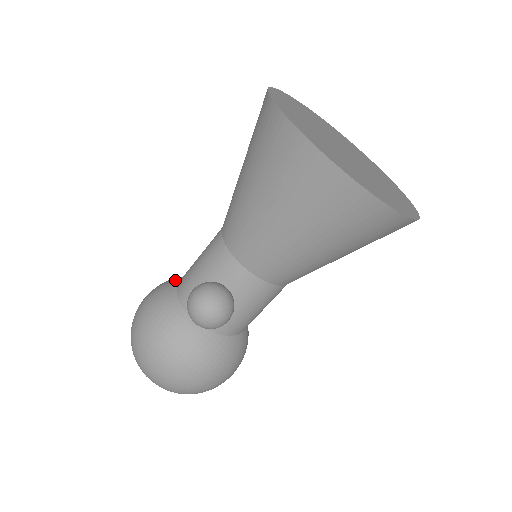
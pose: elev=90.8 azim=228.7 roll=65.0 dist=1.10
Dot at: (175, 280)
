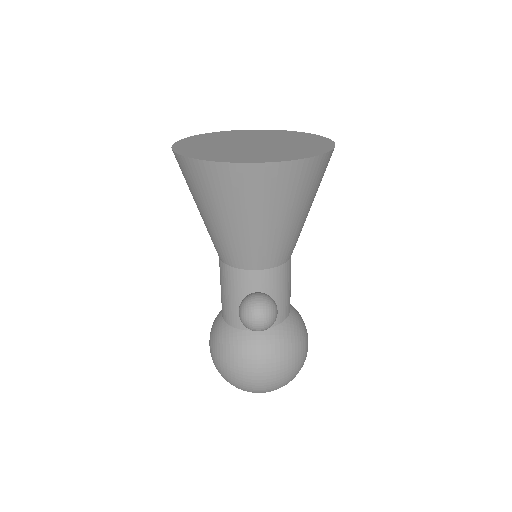
Dot at: (218, 318)
